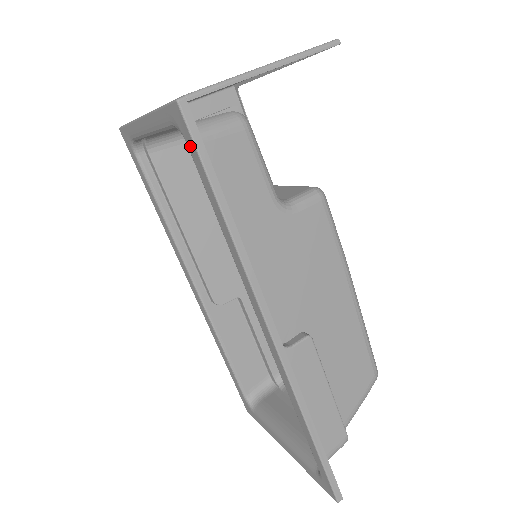
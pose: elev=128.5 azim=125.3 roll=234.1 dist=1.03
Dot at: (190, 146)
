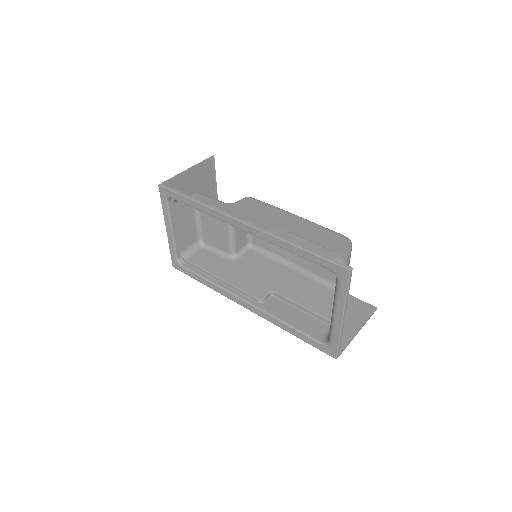
Dot at: (171, 195)
